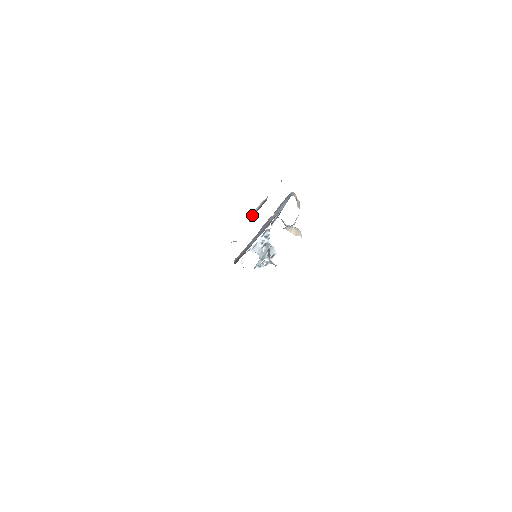
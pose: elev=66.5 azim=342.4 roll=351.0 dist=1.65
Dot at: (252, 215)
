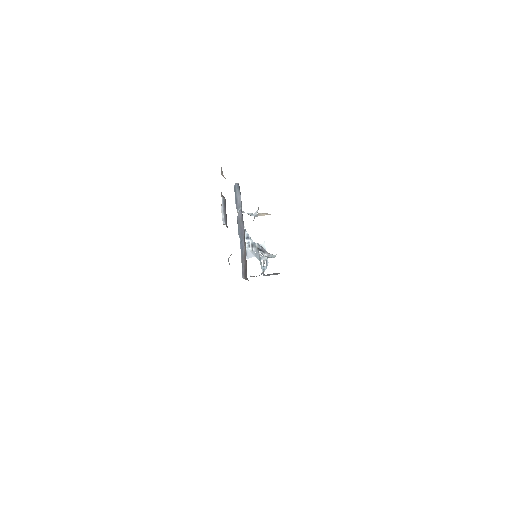
Dot at: (224, 223)
